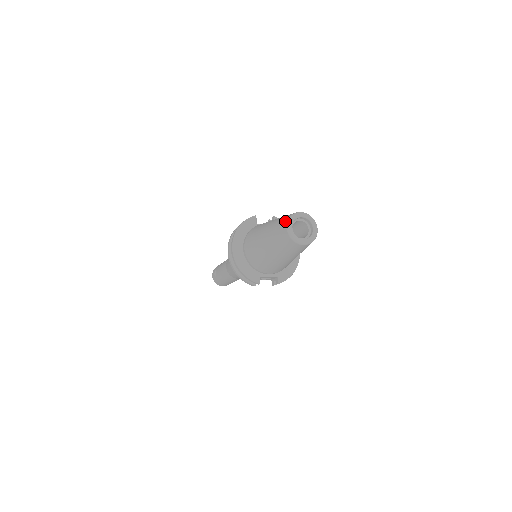
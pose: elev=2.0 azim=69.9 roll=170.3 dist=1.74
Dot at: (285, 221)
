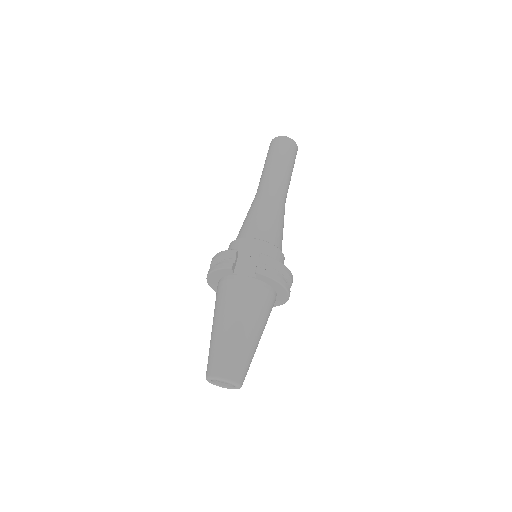
Dot at: (206, 372)
